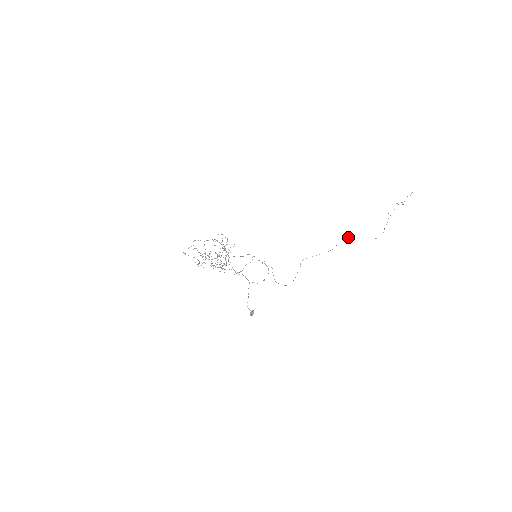
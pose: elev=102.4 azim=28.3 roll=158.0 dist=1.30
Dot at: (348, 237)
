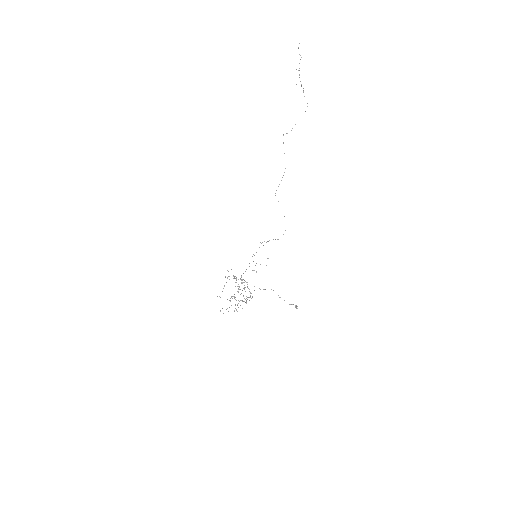
Dot at: occluded
